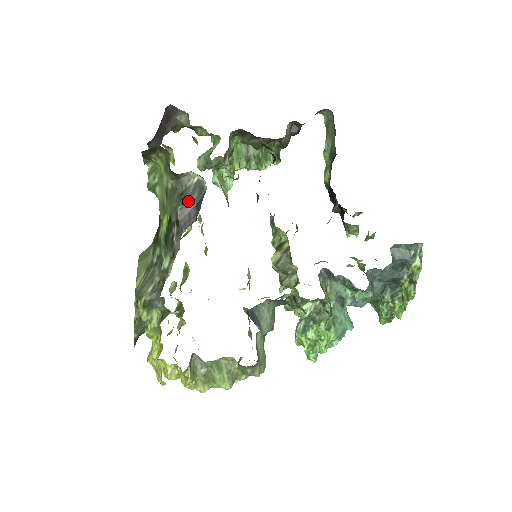
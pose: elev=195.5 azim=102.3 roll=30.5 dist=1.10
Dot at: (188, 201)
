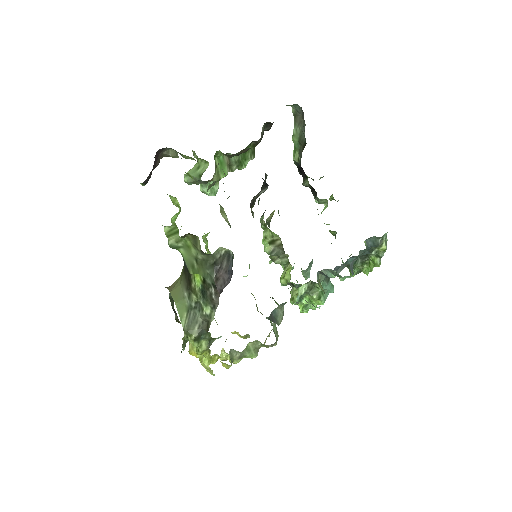
Dot at: (220, 269)
